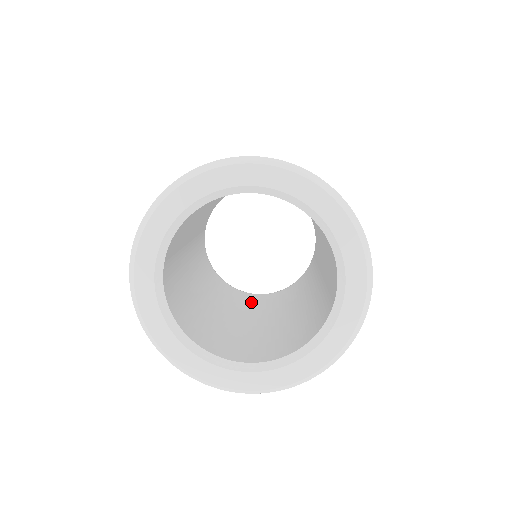
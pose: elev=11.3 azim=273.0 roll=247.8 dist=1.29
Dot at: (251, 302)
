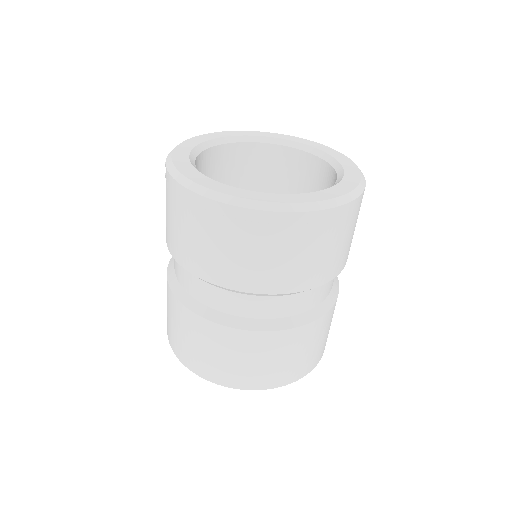
Dot at: occluded
